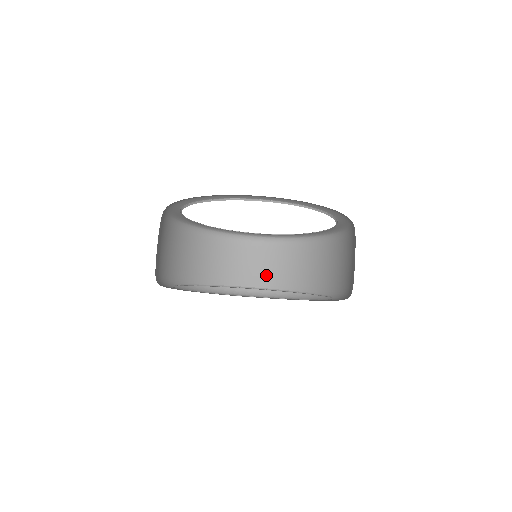
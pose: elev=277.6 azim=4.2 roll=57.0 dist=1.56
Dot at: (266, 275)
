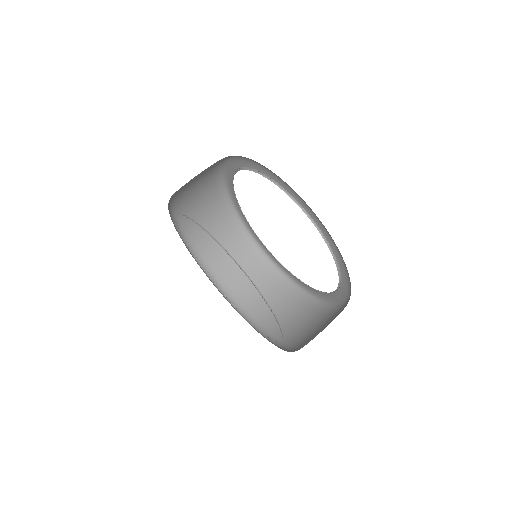
Dot at: (296, 332)
